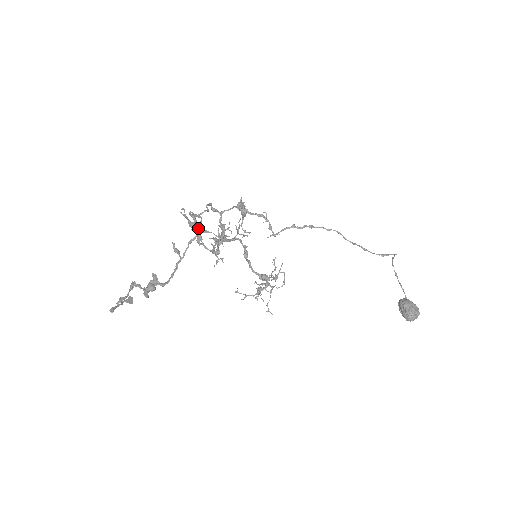
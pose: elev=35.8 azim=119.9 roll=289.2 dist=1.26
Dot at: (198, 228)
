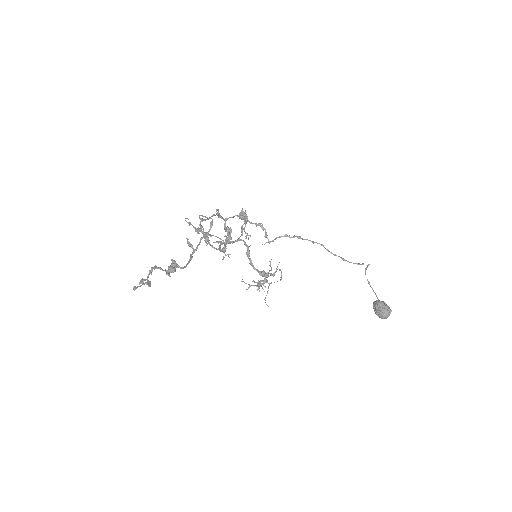
Dot at: (210, 226)
